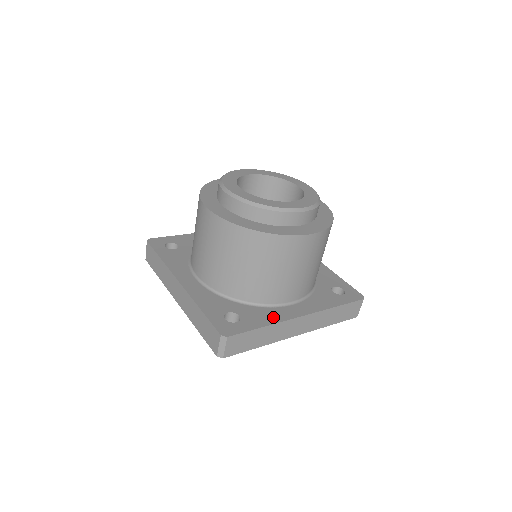
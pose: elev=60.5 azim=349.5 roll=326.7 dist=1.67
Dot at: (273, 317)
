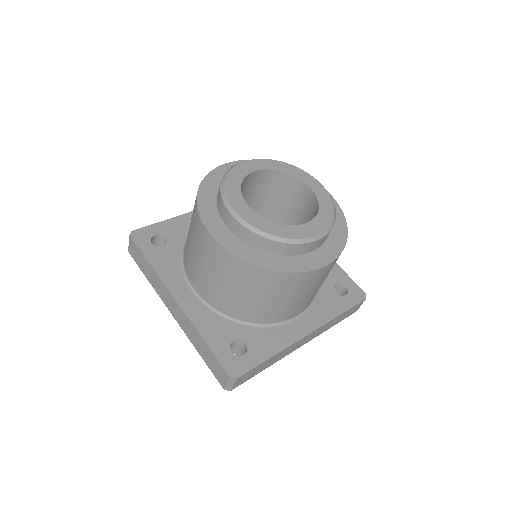
Dot at: (280, 341)
